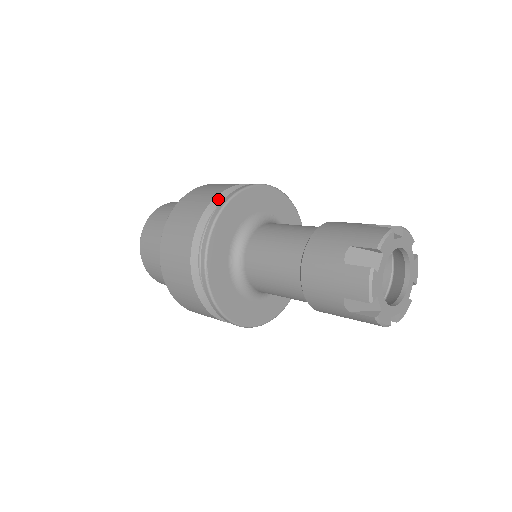
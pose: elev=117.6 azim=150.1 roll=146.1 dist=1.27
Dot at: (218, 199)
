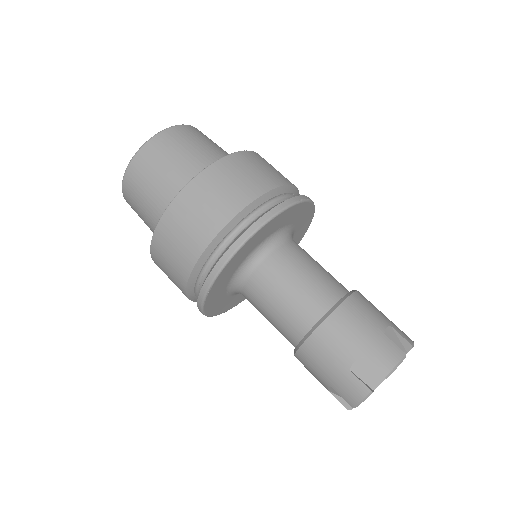
Dot at: (247, 209)
